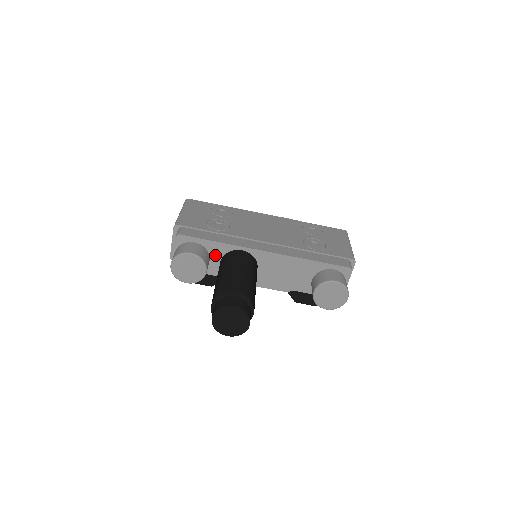
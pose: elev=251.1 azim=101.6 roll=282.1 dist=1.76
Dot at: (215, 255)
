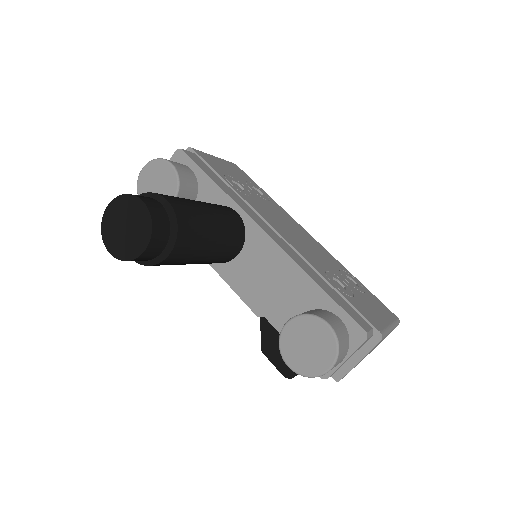
Dot at: (203, 201)
